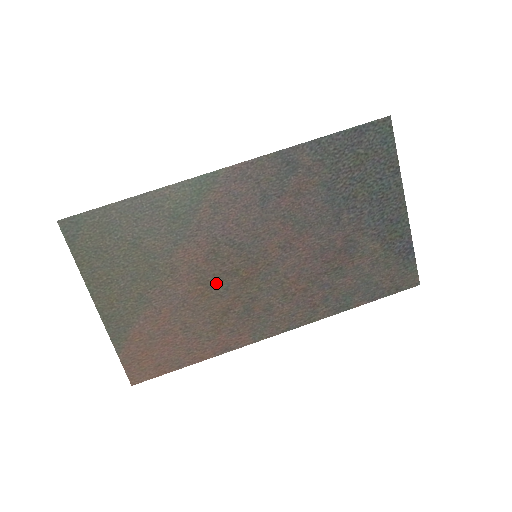
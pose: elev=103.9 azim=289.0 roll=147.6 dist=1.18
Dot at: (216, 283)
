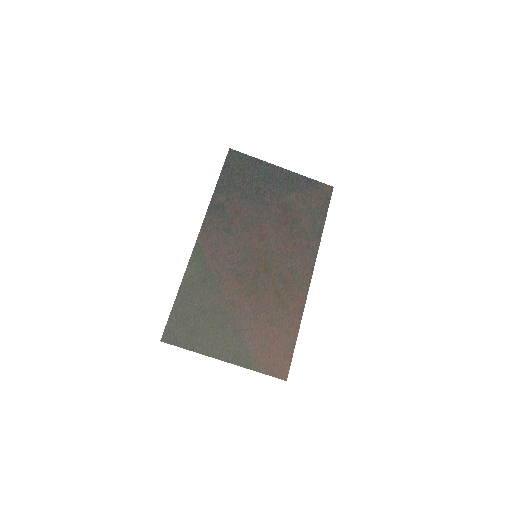
Dot at: (256, 287)
